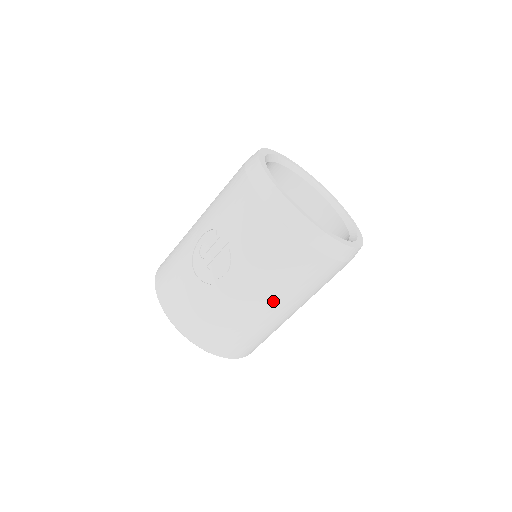
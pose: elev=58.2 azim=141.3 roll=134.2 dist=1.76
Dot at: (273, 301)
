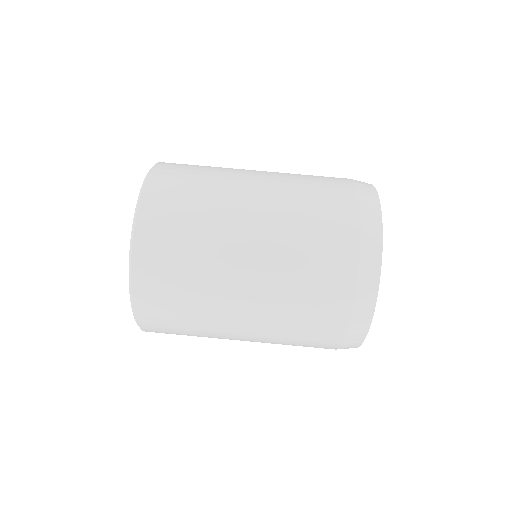
Dot at: (267, 194)
